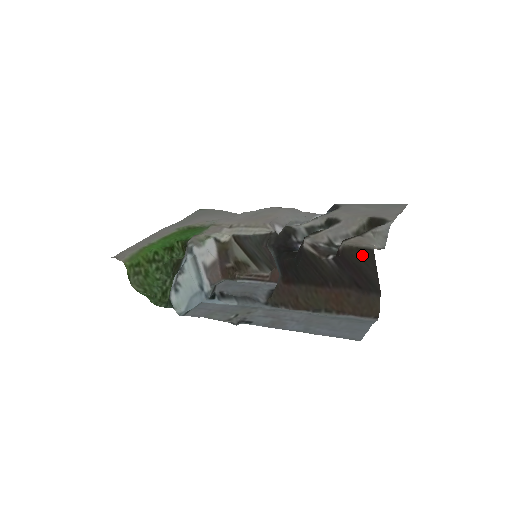
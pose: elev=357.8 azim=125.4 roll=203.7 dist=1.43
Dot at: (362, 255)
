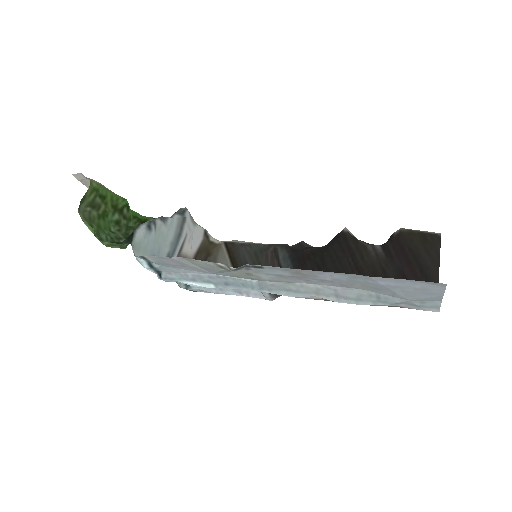
Dot at: (424, 240)
